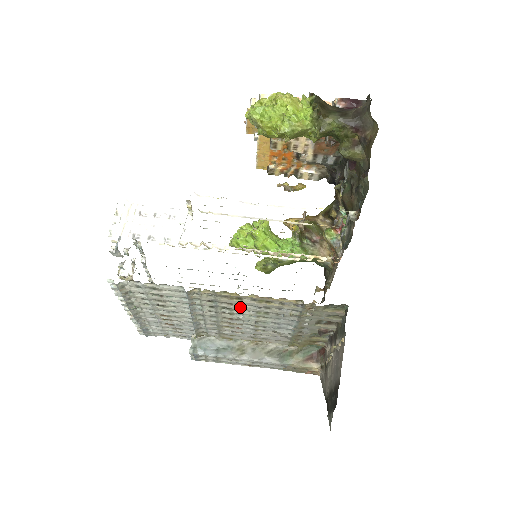
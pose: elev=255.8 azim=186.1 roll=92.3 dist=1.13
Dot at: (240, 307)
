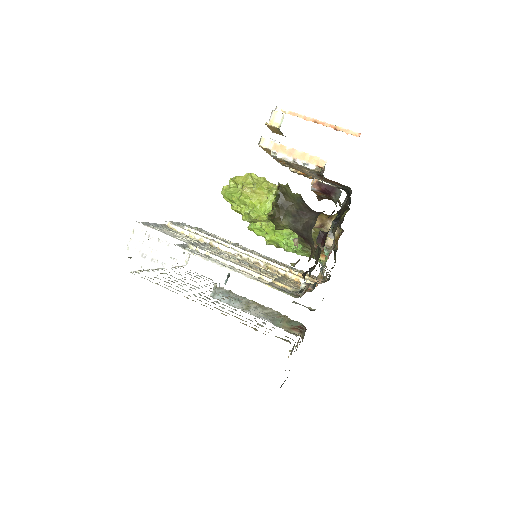
Dot at: (222, 308)
